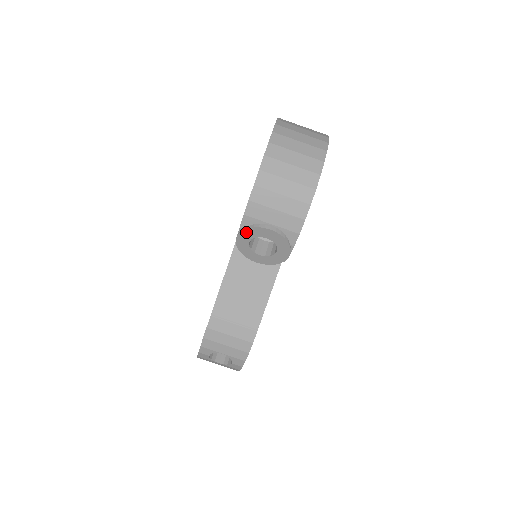
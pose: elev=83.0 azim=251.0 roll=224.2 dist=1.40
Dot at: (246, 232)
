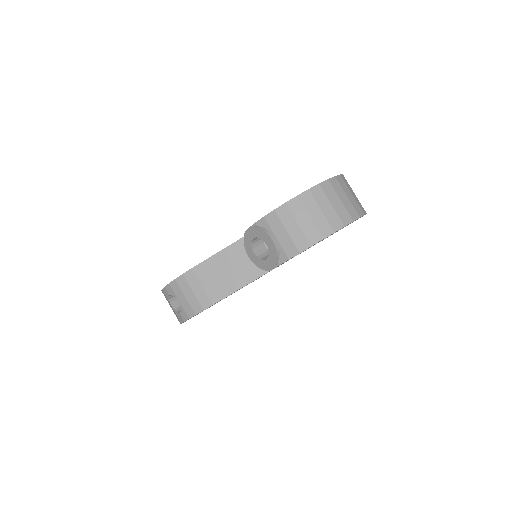
Dot at: (257, 229)
